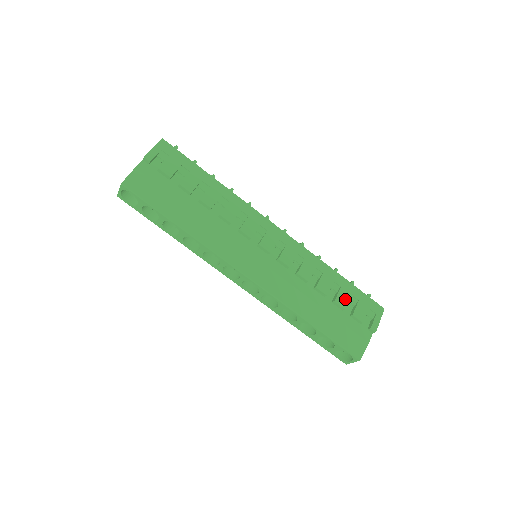
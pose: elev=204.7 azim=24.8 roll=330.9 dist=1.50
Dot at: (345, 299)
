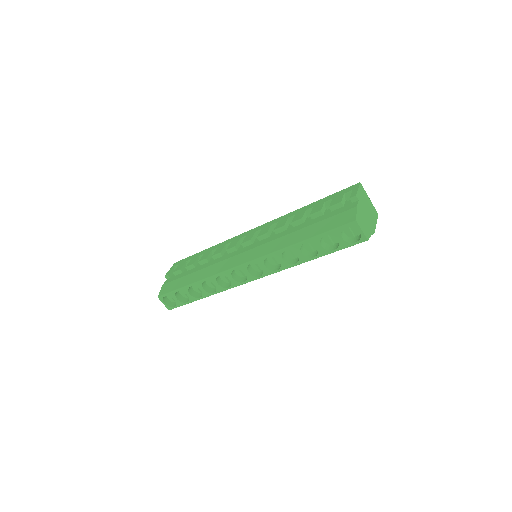
Dot at: (319, 208)
